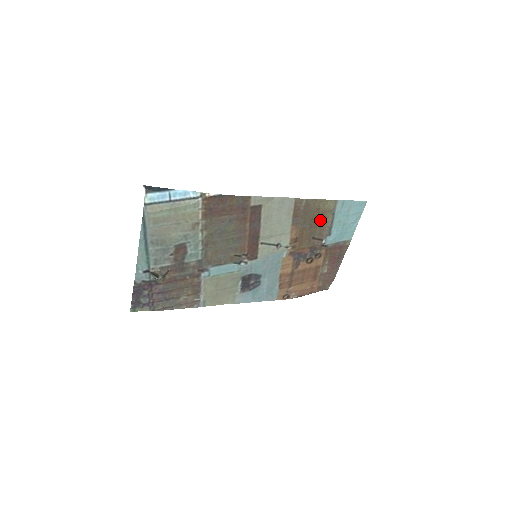
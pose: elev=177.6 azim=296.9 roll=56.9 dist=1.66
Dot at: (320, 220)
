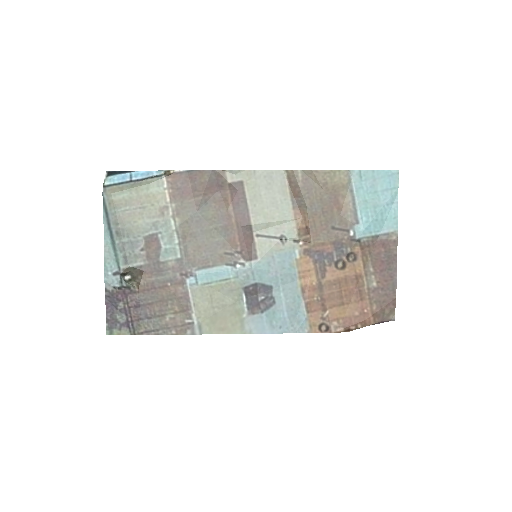
Dot at: (334, 201)
